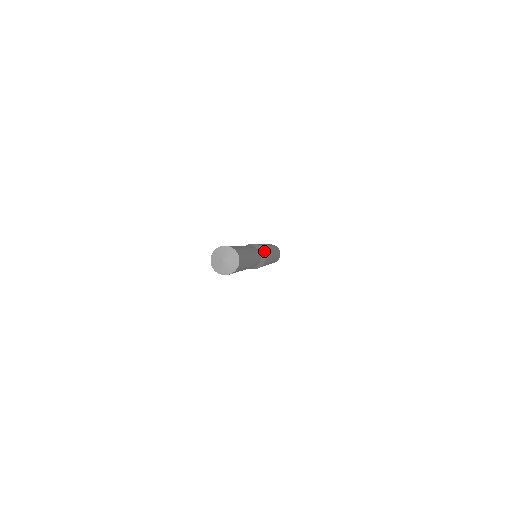
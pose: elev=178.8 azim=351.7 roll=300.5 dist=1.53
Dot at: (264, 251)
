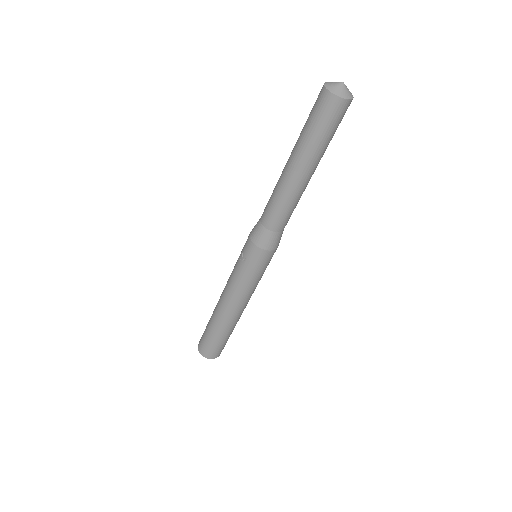
Dot at: occluded
